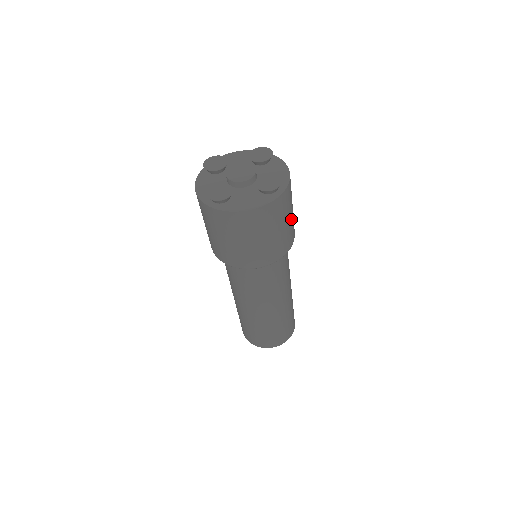
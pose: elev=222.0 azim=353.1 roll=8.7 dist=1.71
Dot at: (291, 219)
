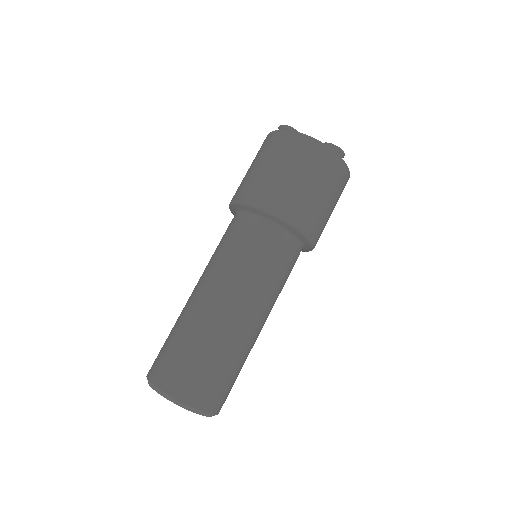
Dot at: (326, 207)
